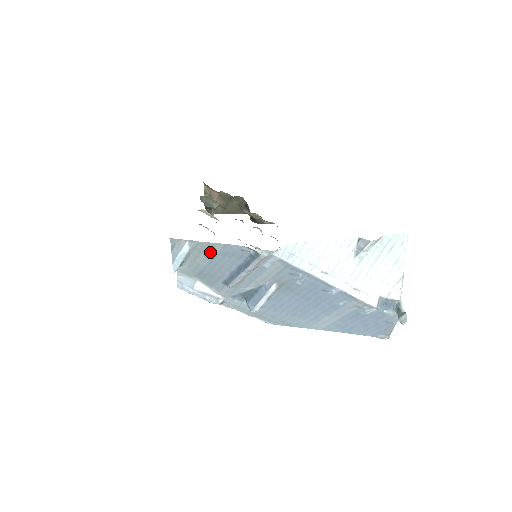
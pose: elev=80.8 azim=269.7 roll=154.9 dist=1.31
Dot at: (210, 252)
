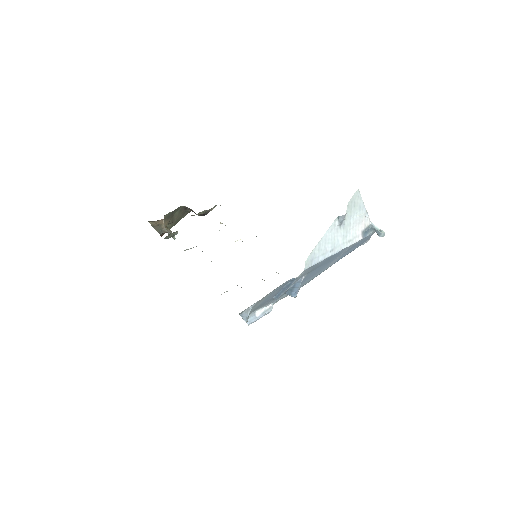
Dot at: (265, 298)
